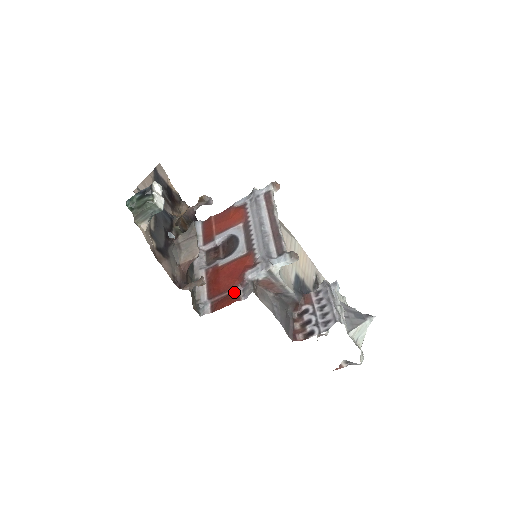
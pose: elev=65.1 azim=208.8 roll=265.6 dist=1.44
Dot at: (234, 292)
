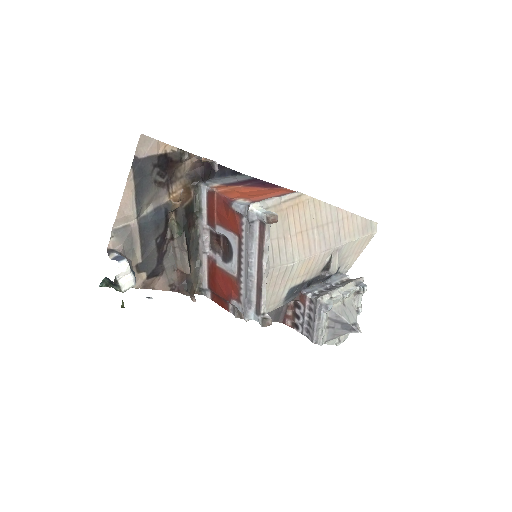
Dot at: (225, 302)
